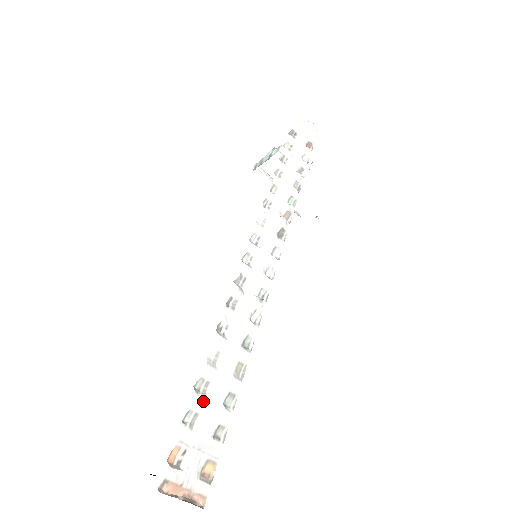
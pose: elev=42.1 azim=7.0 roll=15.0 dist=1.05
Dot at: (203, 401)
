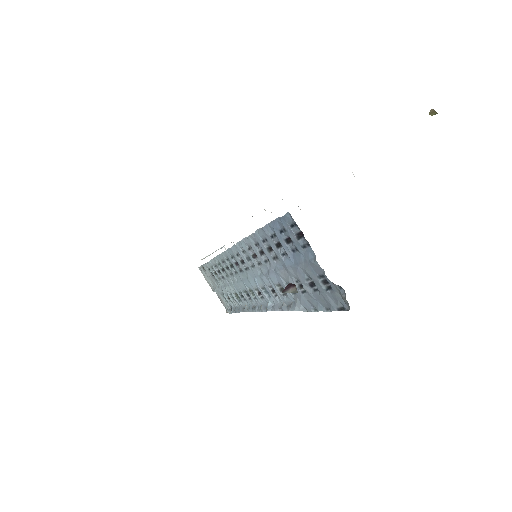
Dot at: occluded
